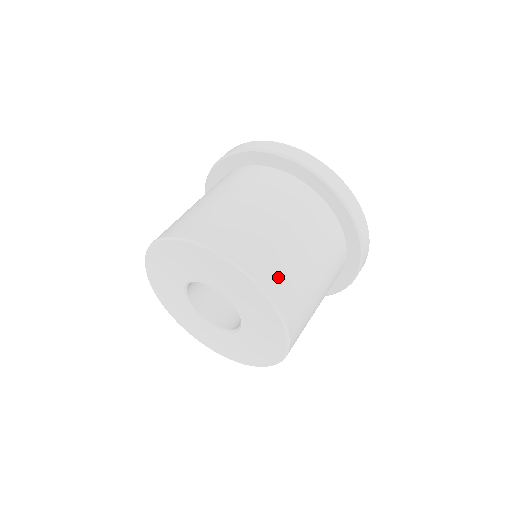
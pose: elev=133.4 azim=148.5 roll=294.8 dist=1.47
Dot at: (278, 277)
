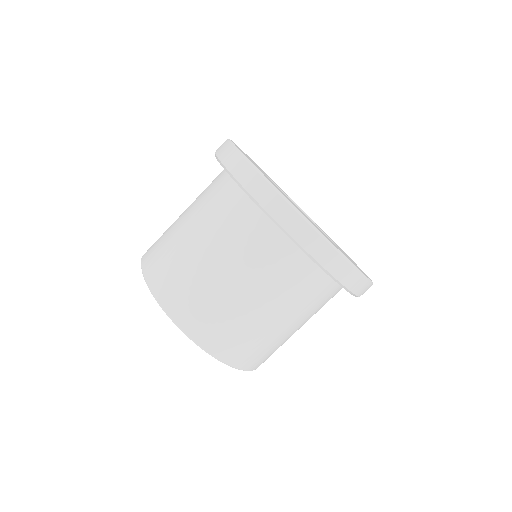
Dot at: (230, 343)
